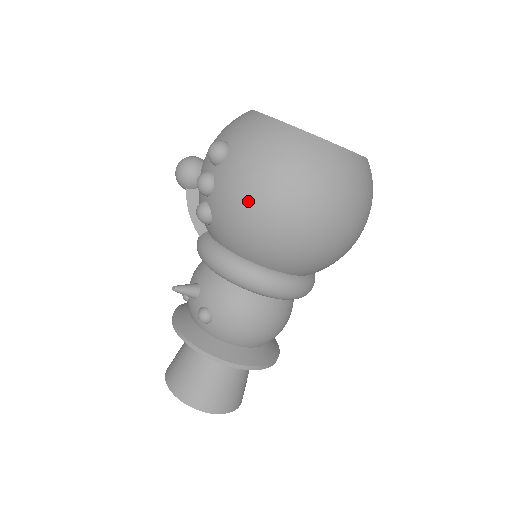
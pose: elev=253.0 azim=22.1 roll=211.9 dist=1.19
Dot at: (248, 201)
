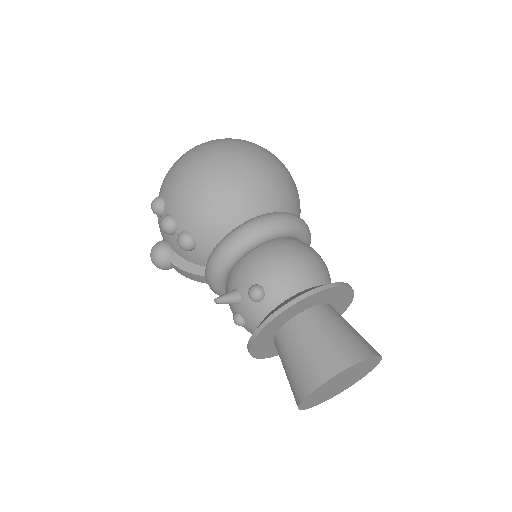
Dot at: (193, 187)
